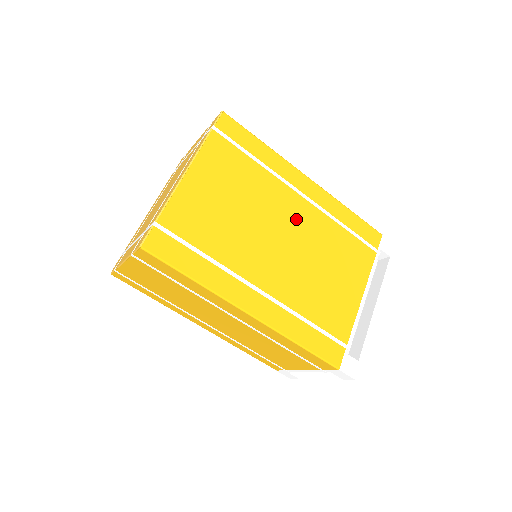
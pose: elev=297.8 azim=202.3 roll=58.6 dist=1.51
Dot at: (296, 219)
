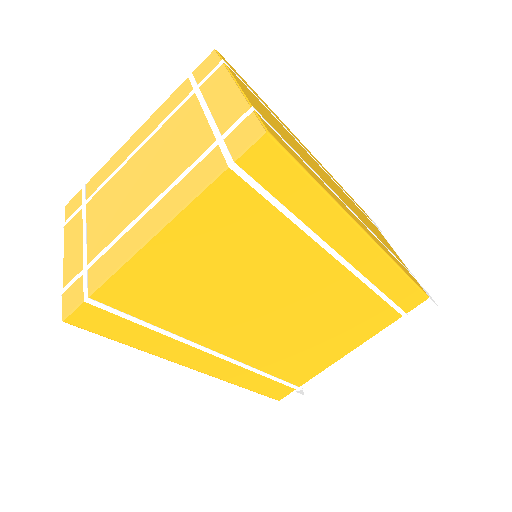
Dot at: (312, 286)
